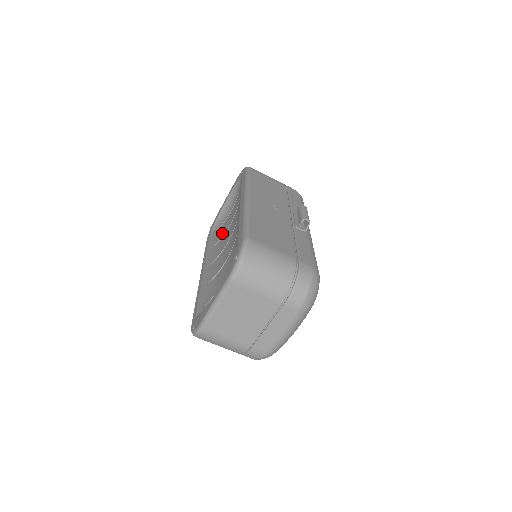
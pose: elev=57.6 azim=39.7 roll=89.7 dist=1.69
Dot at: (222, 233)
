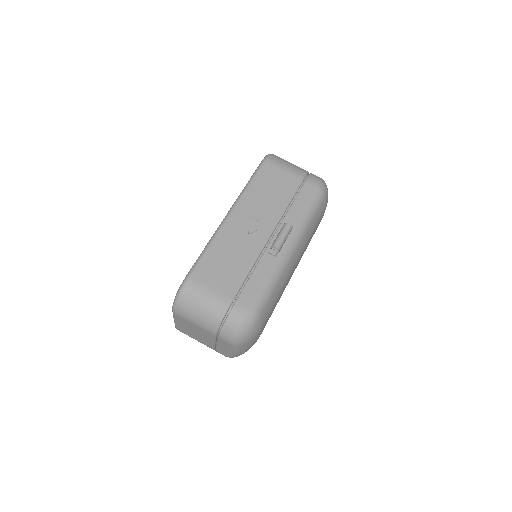
Dot at: occluded
